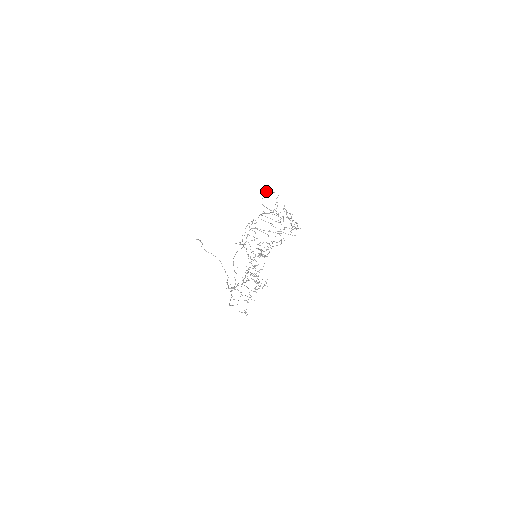
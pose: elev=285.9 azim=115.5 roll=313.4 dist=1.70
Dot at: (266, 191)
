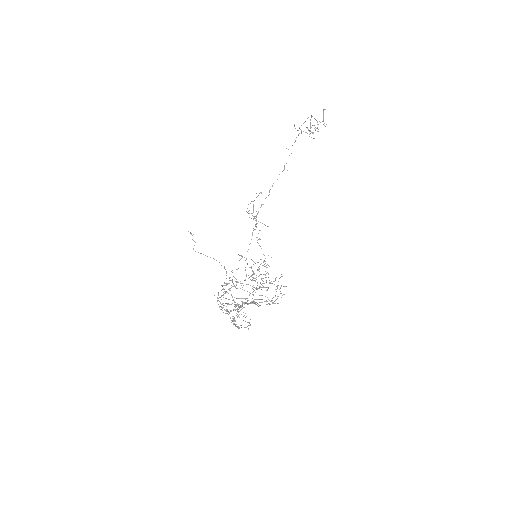
Dot at: (239, 255)
